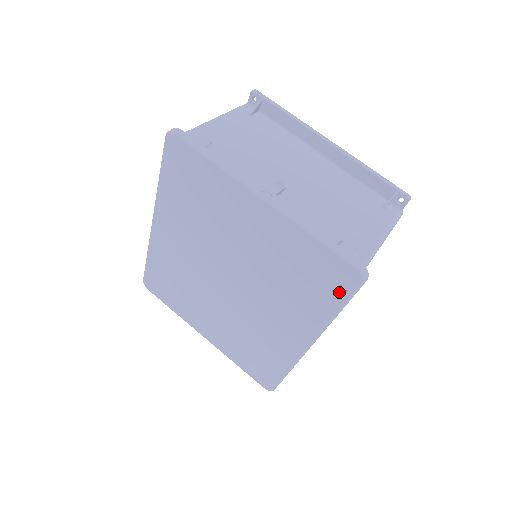
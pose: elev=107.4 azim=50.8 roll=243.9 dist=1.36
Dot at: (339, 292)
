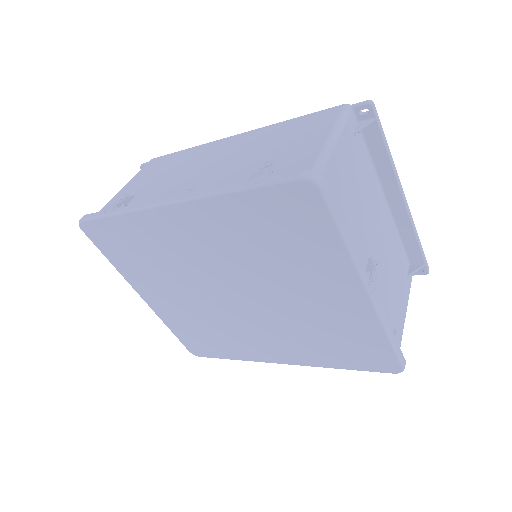
Dot at: (365, 365)
